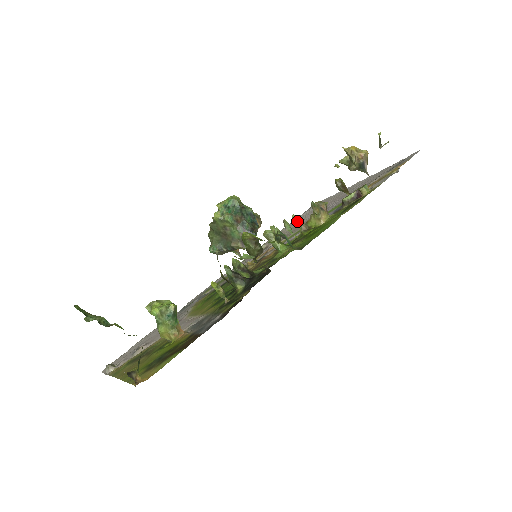
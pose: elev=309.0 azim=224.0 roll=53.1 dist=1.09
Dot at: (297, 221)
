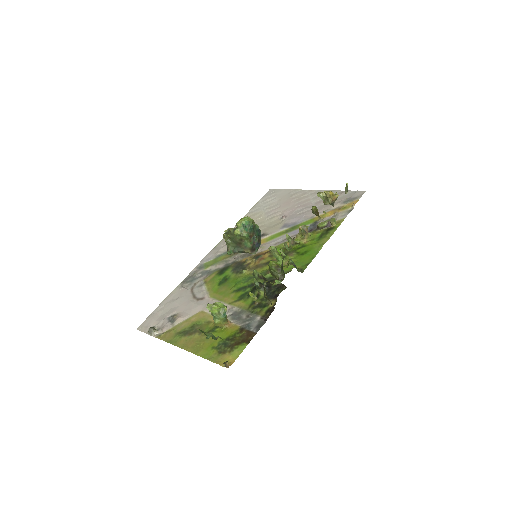
Dot at: (289, 238)
